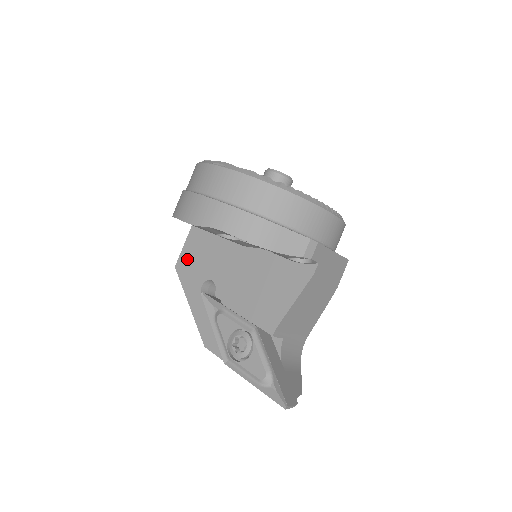
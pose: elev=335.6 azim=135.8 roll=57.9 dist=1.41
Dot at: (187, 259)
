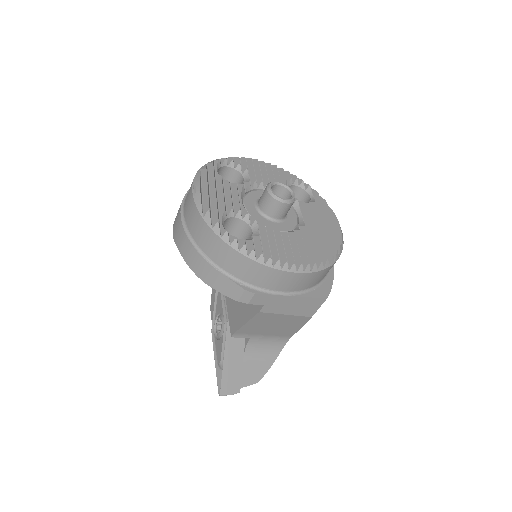
Dot at: occluded
